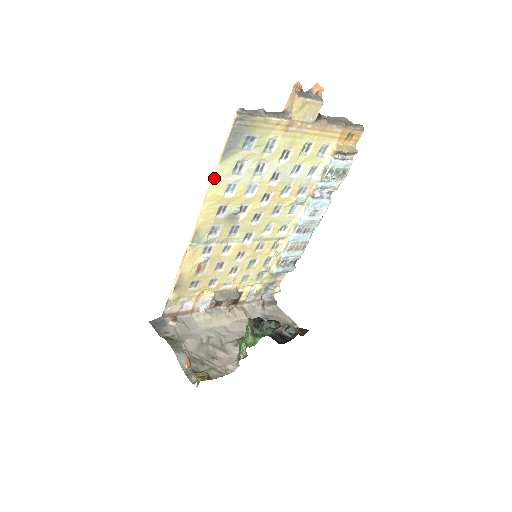
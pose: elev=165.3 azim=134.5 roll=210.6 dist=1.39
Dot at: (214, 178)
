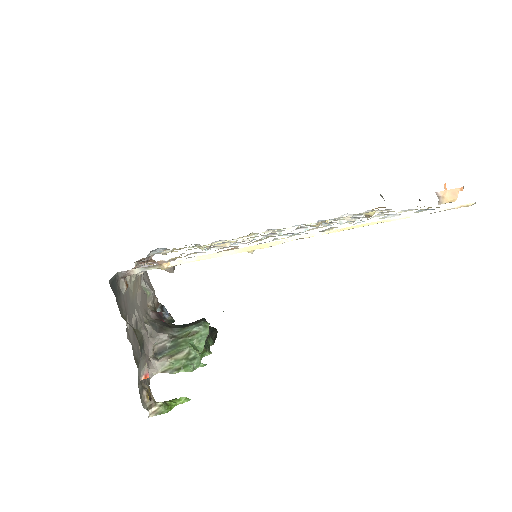
Dot at: (392, 220)
